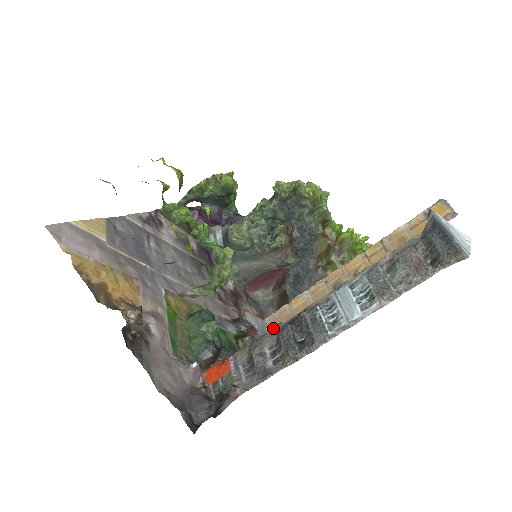
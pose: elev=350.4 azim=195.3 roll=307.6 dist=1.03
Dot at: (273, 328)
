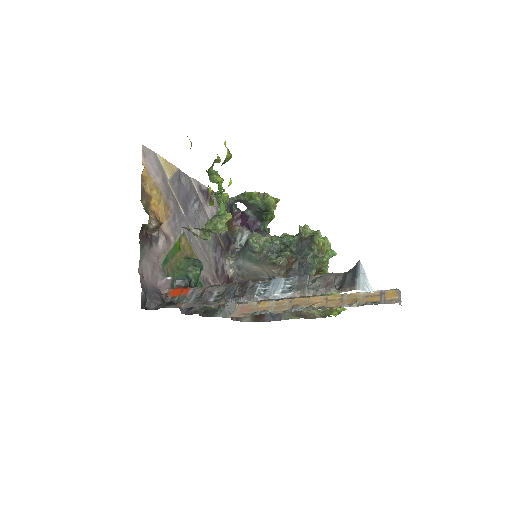
Dot at: occluded
